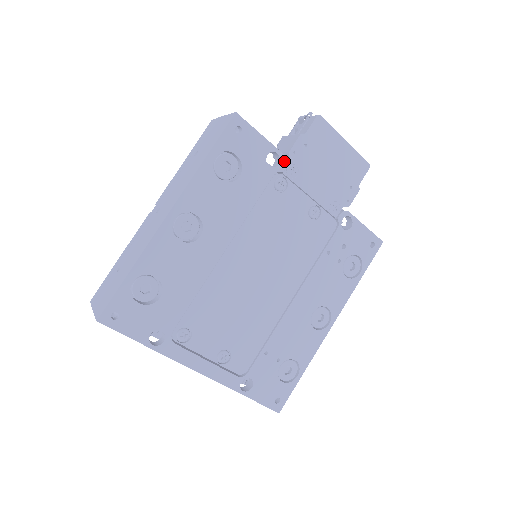
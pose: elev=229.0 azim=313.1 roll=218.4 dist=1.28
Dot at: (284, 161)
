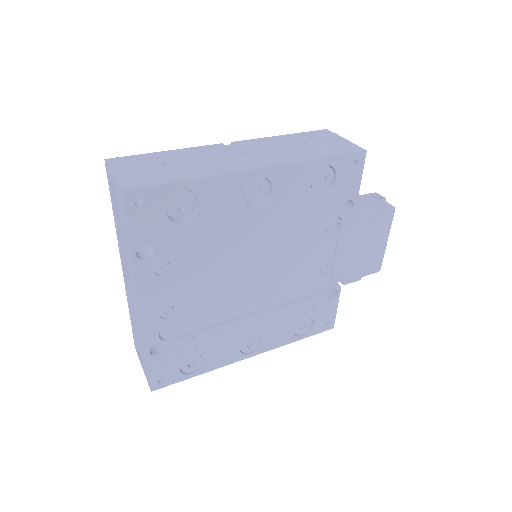
Dot at: (351, 215)
